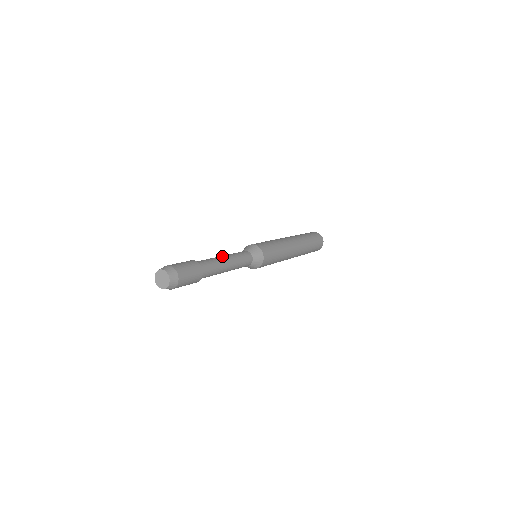
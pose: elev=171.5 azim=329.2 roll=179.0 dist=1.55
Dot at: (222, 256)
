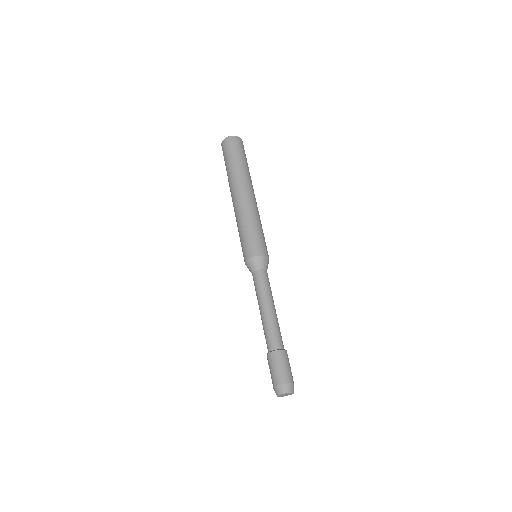
Dot at: (269, 309)
